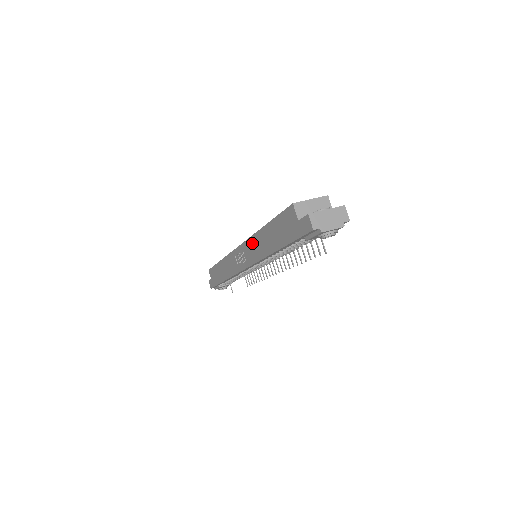
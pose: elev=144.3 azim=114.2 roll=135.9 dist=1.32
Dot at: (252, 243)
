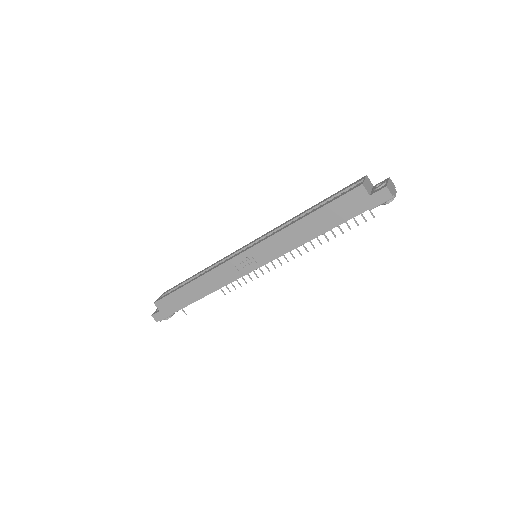
Dot at: (277, 239)
